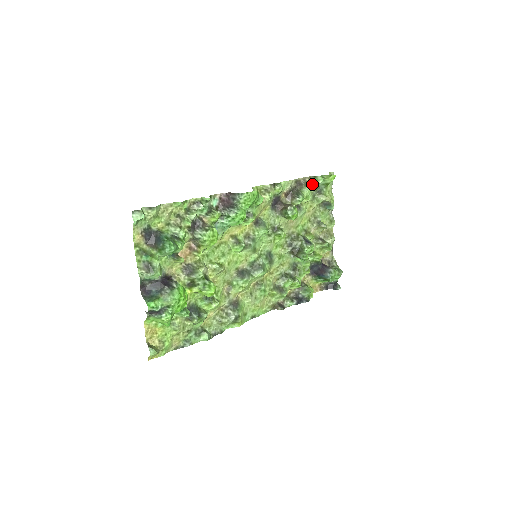
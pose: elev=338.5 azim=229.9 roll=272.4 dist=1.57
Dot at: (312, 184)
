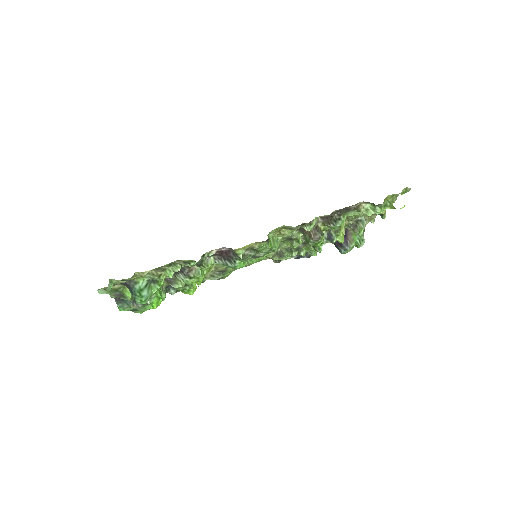
Dot at: (366, 206)
